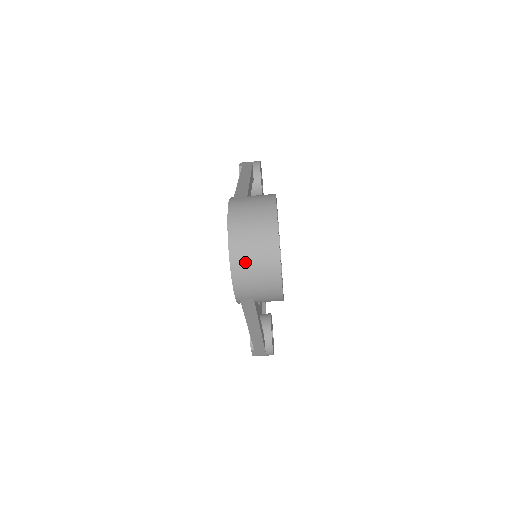
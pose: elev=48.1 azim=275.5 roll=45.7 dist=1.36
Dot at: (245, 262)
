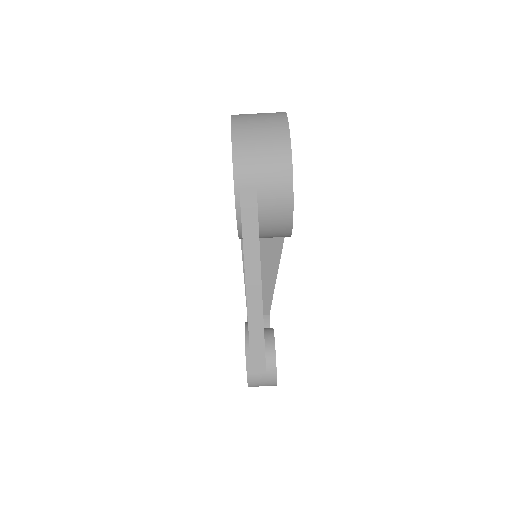
Dot at: (249, 136)
